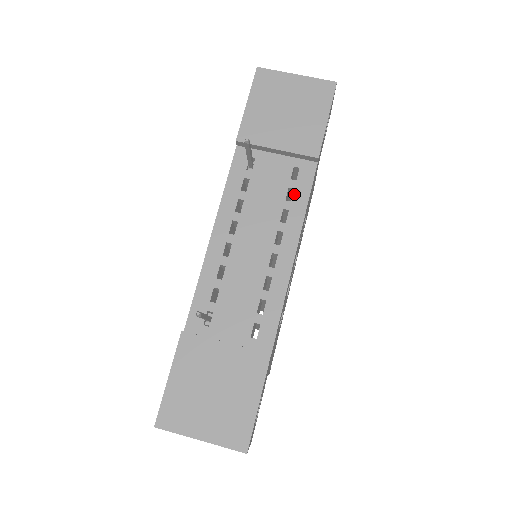
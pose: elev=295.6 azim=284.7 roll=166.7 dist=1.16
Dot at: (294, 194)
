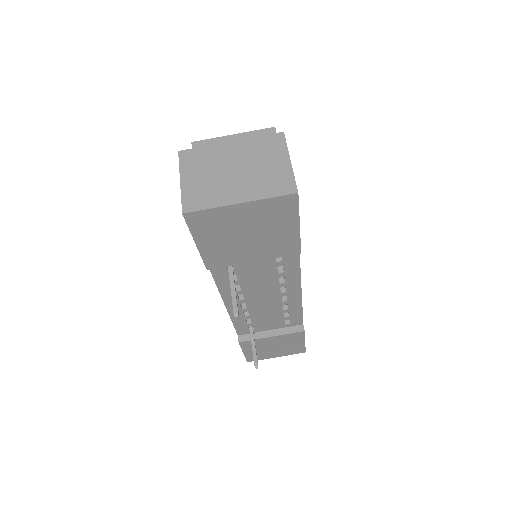
Dot at: (284, 268)
